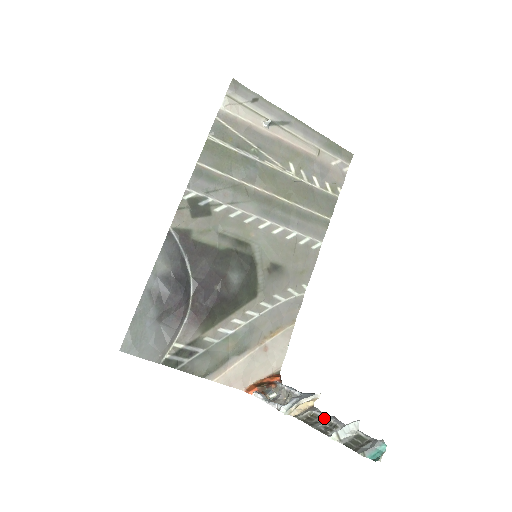
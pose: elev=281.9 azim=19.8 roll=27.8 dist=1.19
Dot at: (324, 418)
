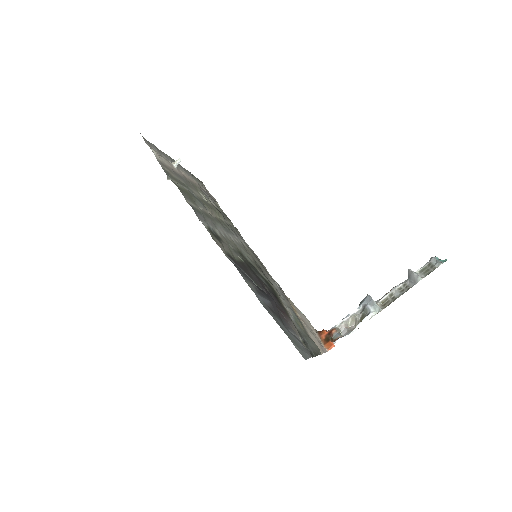
Dot at: (393, 292)
